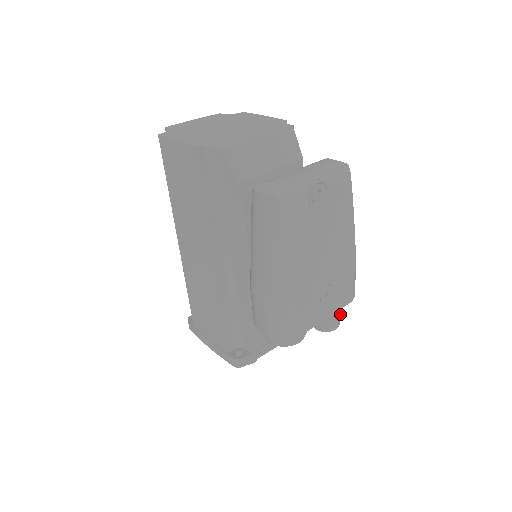
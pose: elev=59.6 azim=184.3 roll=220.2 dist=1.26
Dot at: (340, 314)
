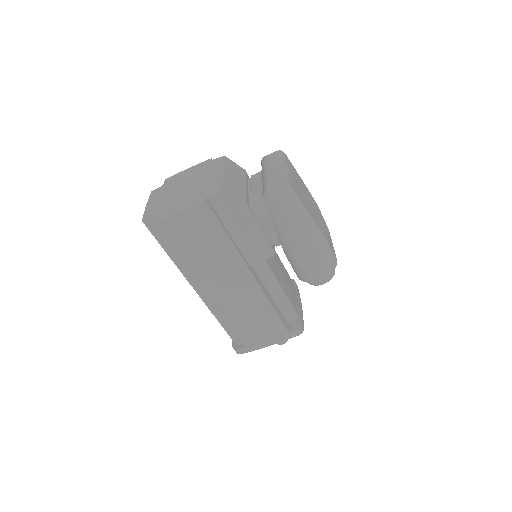
Dot at: occluded
